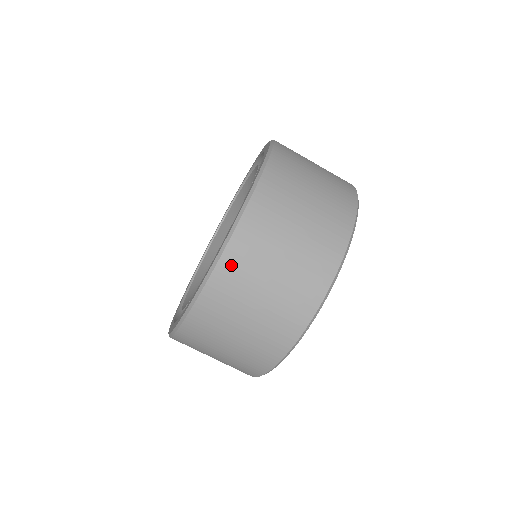
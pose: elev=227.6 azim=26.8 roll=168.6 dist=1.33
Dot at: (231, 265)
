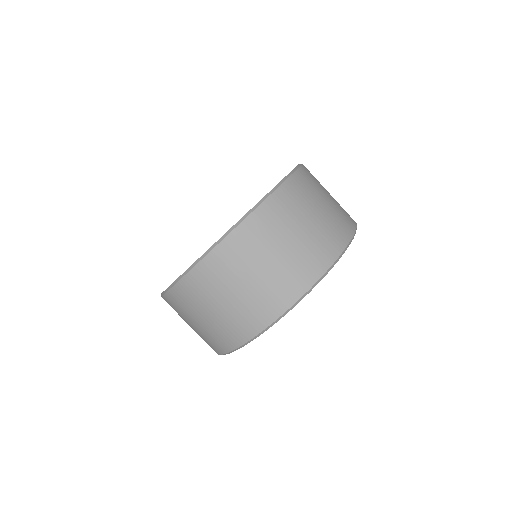
Dot at: (288, 192)
